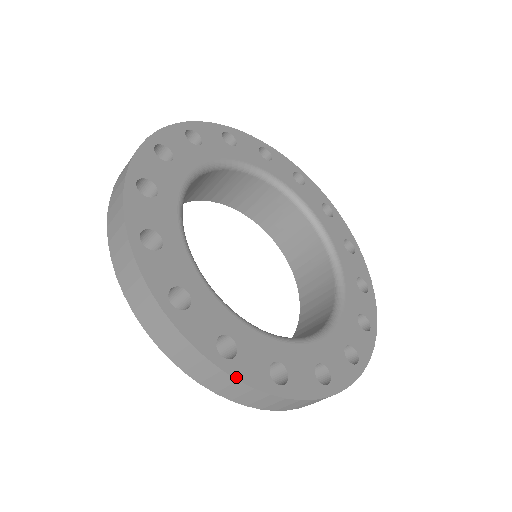
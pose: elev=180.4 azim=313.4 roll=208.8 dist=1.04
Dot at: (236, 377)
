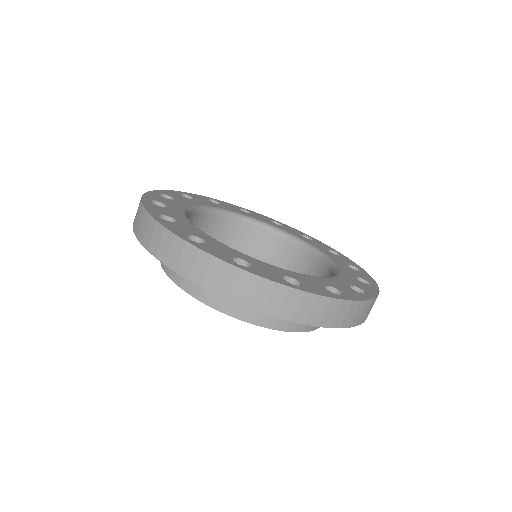
Dot at: (197, 247)
